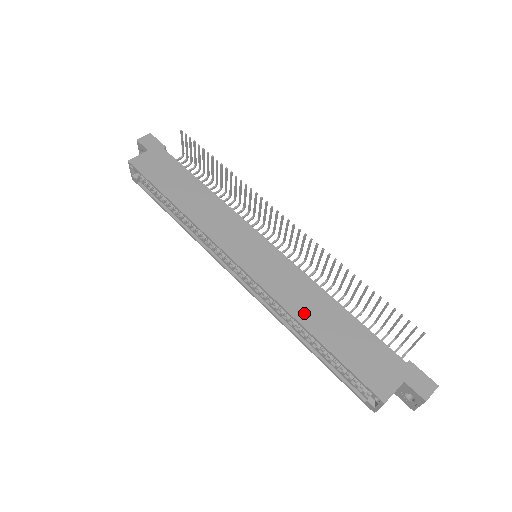
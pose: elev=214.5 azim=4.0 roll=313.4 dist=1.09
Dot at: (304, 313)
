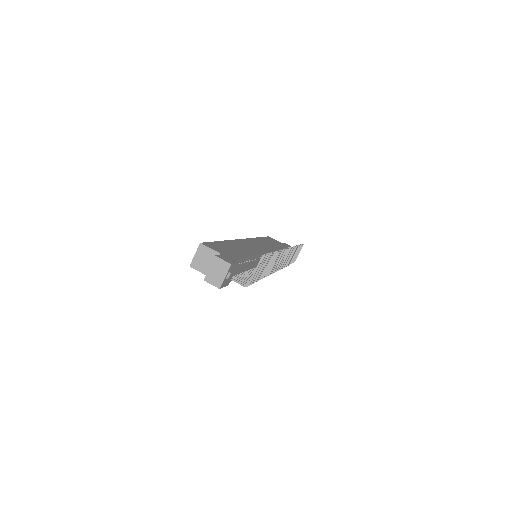
Dot at: (235, 244)
